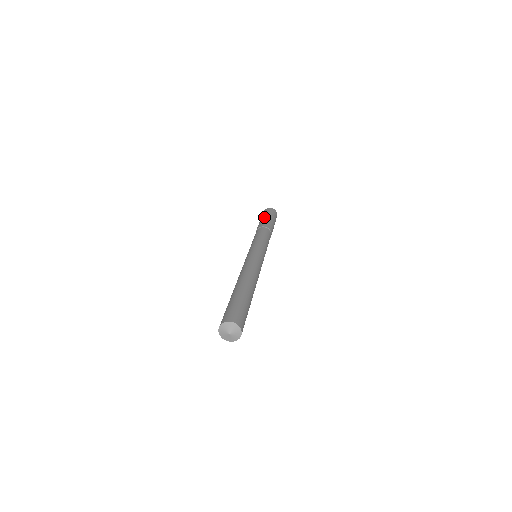
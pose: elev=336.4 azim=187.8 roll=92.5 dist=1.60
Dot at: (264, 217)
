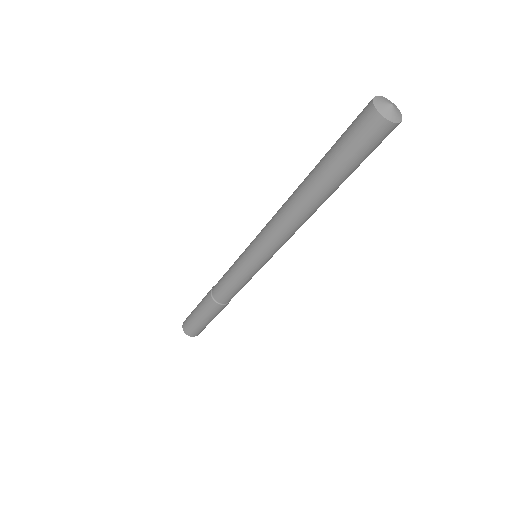
Dot at: occluded
